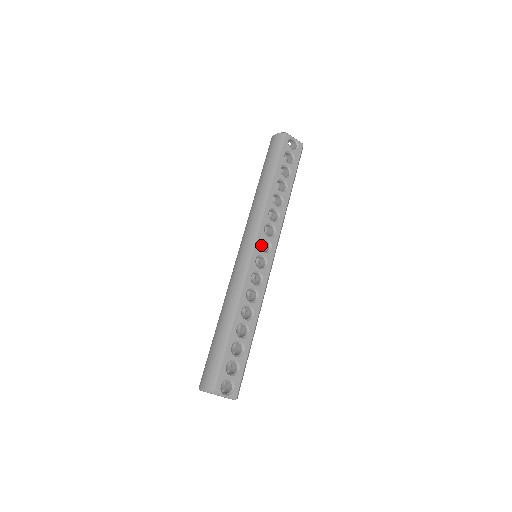
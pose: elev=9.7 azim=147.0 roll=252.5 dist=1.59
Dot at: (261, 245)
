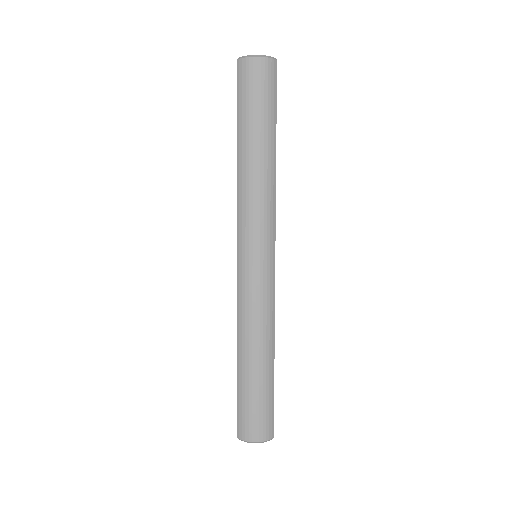
Dot at: occluded
